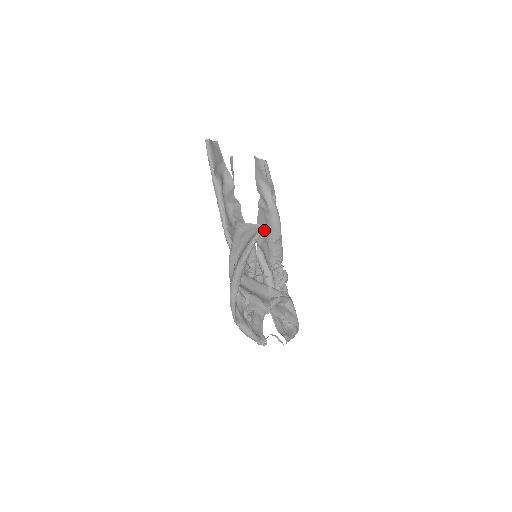
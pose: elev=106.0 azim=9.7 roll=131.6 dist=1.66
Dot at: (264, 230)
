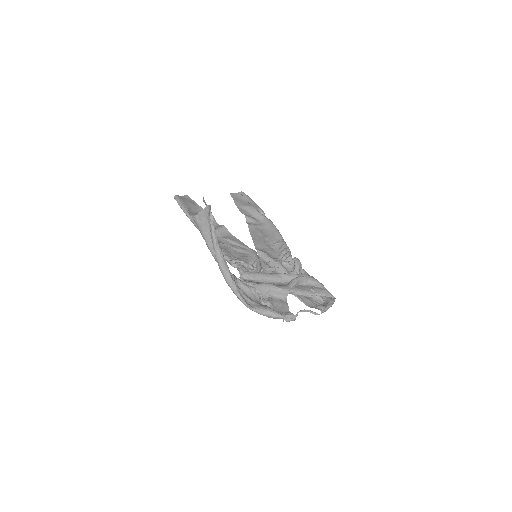
Dot at: (260, 238)
